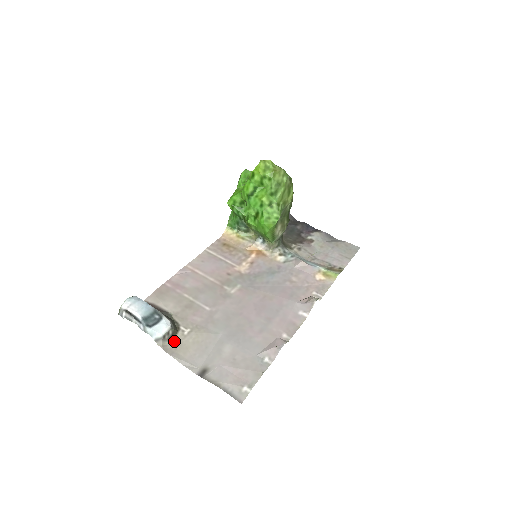
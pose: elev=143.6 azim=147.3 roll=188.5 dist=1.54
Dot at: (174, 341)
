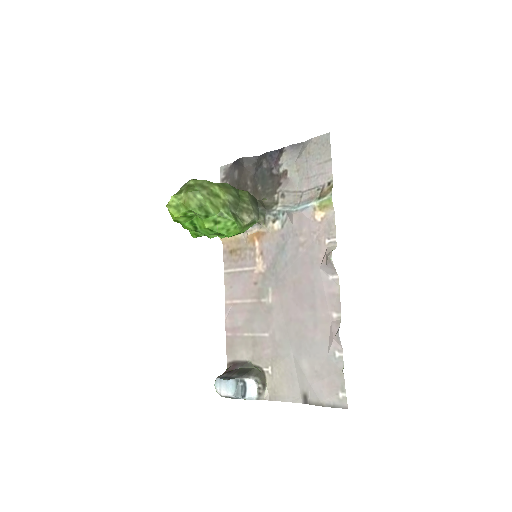
Dot at: (269, 386)
